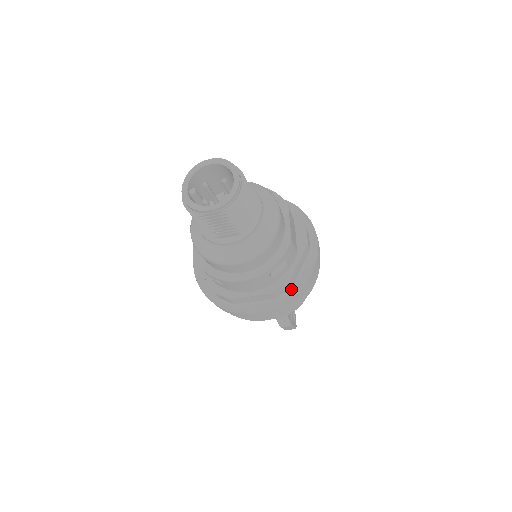
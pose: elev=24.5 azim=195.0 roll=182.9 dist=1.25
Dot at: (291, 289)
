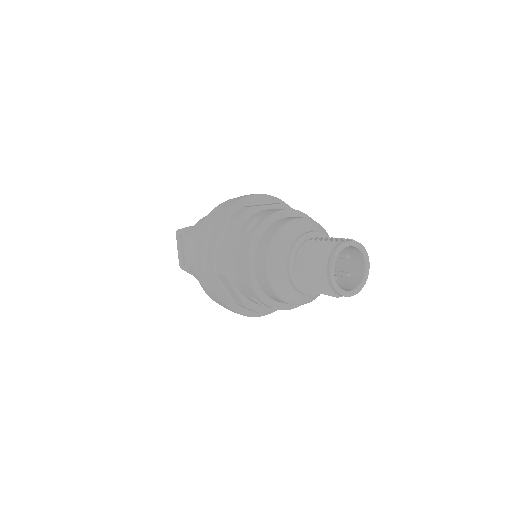
Dot at: occluded
